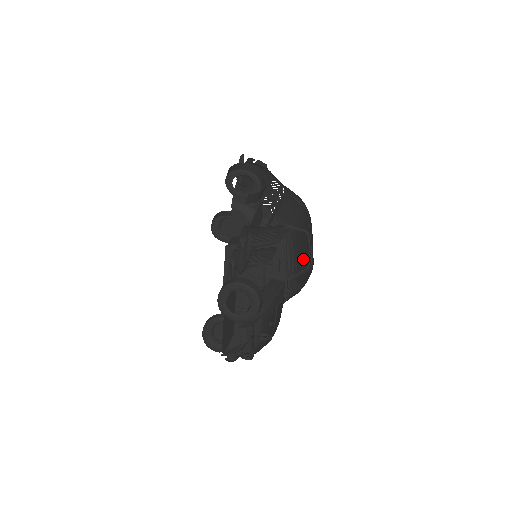
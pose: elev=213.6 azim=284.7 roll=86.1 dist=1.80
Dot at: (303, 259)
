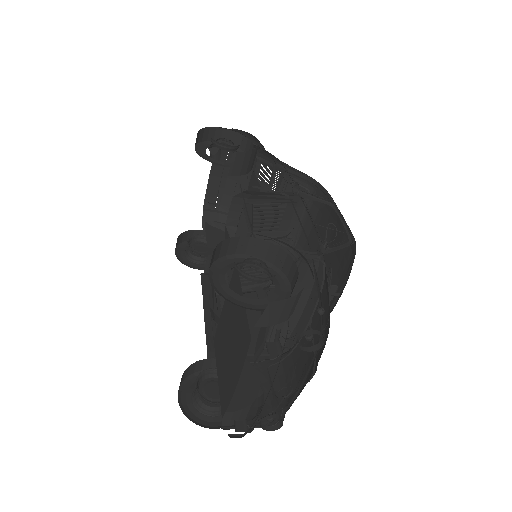
Dot at: (327, 263)
